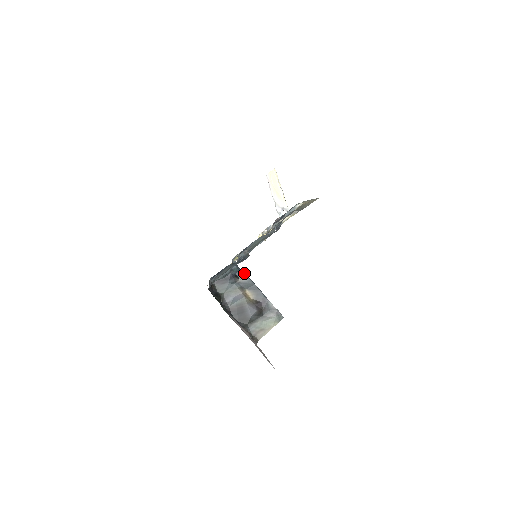
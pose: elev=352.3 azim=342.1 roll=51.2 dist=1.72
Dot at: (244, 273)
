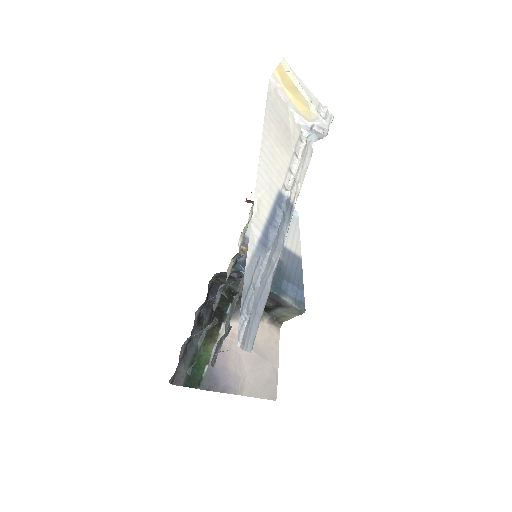
Dot at: occluded
